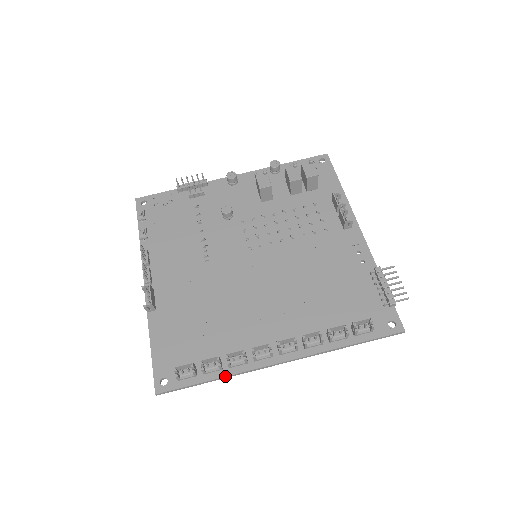
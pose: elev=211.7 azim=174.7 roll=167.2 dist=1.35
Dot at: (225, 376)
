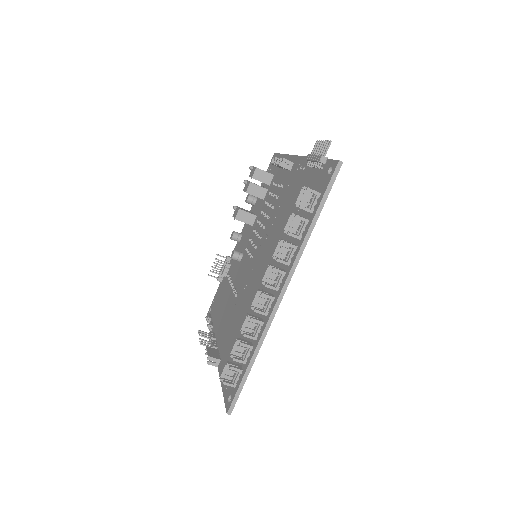
Dot at: (255, 349)
